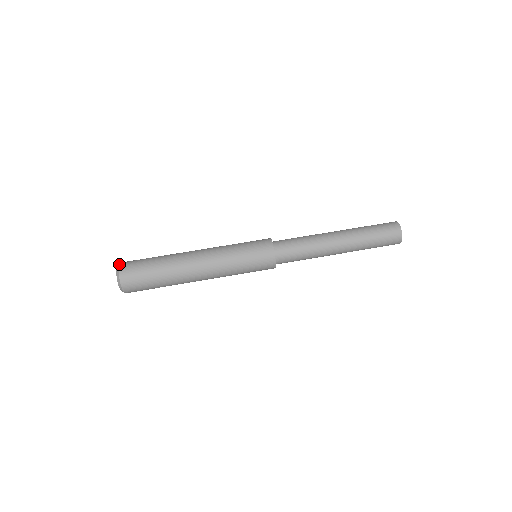
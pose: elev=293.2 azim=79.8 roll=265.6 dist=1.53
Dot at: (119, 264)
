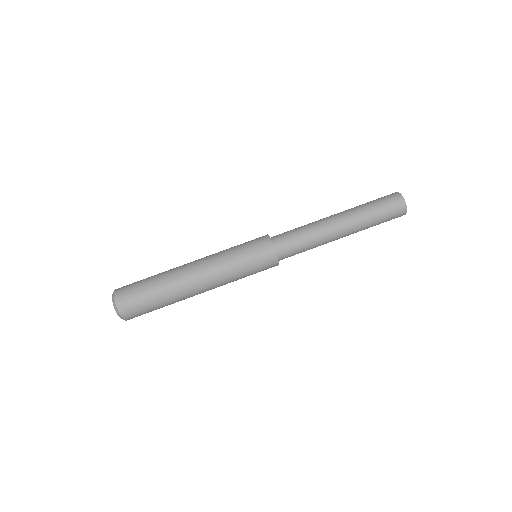
Dot at: (118, 310)
